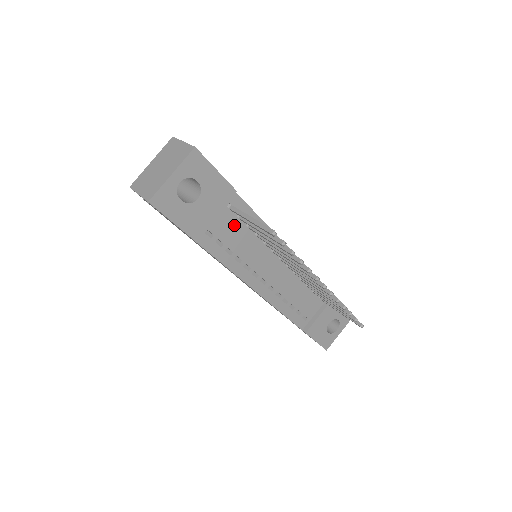
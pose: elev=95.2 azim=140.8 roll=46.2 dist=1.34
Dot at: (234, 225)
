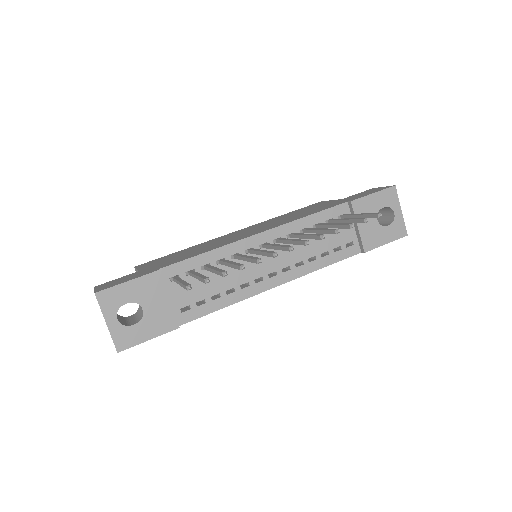
Dot at: (193, 282)
